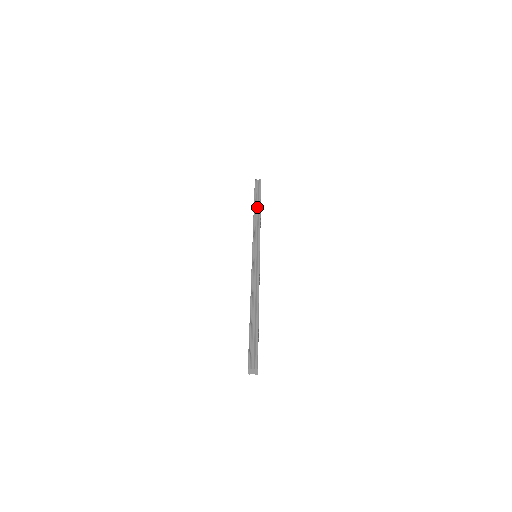
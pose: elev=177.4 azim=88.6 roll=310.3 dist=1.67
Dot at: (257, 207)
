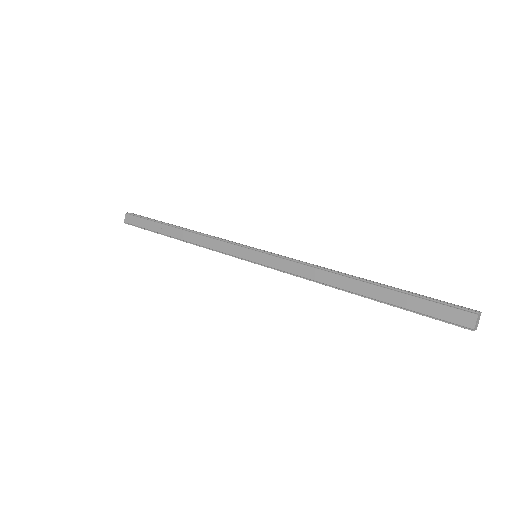
Dot at: (176, 227)
